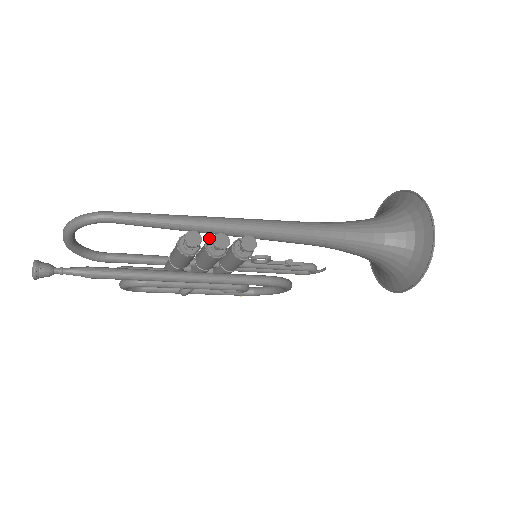
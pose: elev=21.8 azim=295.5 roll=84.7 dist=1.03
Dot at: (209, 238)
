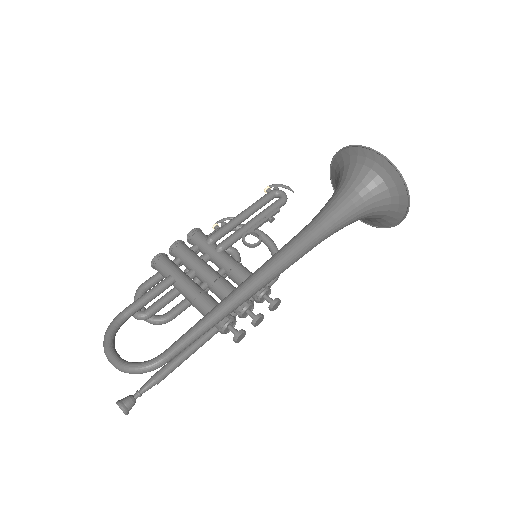
Dot at: (241, 310)
